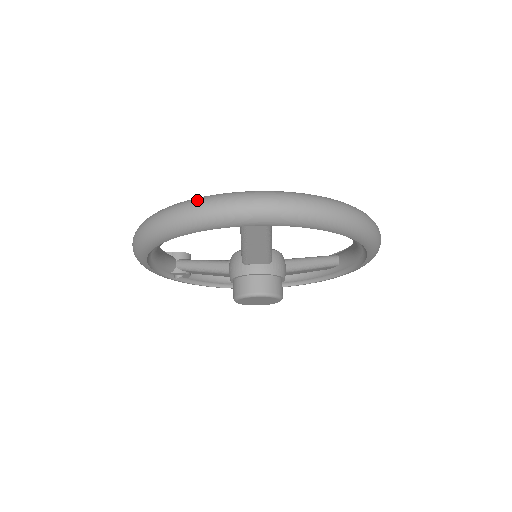
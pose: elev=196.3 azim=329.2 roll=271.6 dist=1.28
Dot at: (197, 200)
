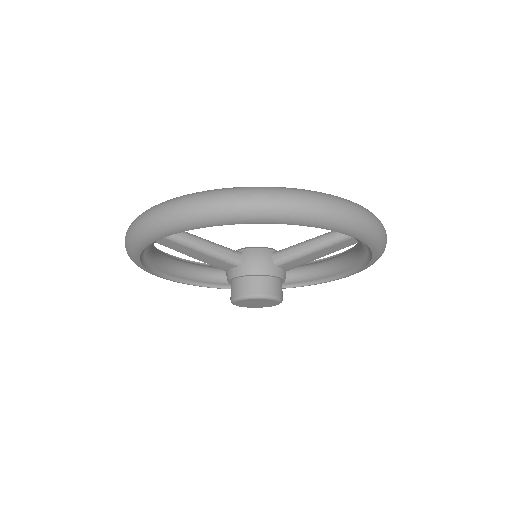
Dot at: occluded
